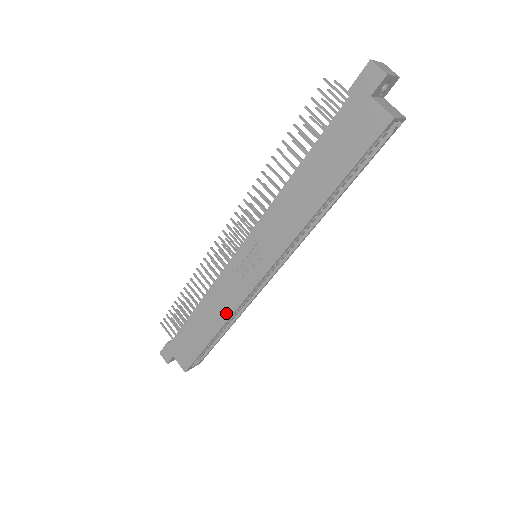
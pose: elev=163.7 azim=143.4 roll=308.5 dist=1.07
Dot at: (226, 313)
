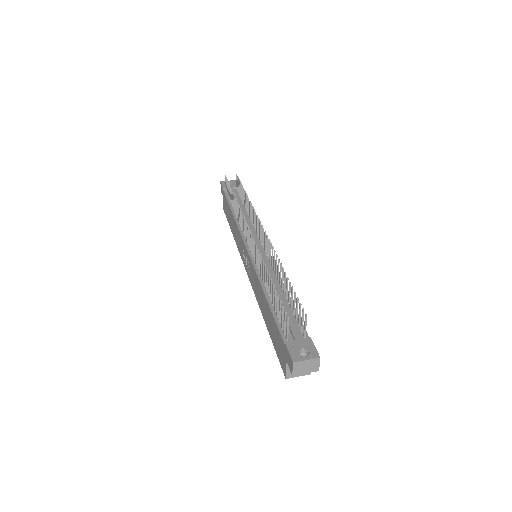
Dot at: (236, 241)
